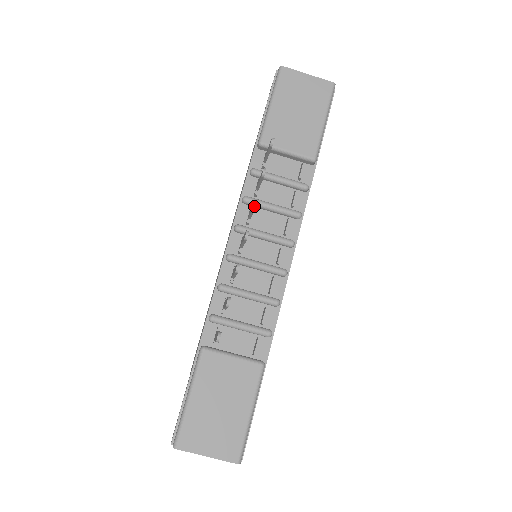
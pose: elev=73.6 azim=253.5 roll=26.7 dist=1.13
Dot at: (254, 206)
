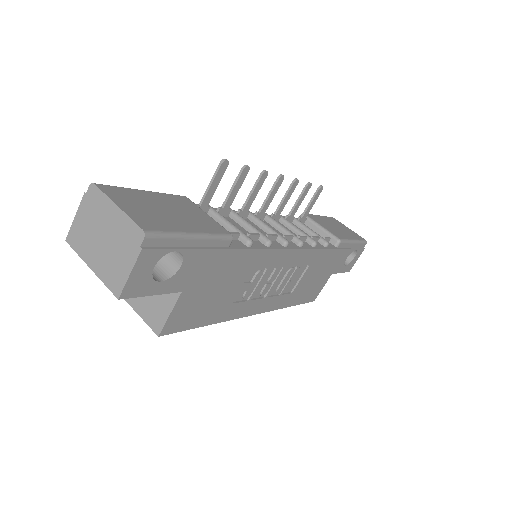
Dot at: (294, 180)
